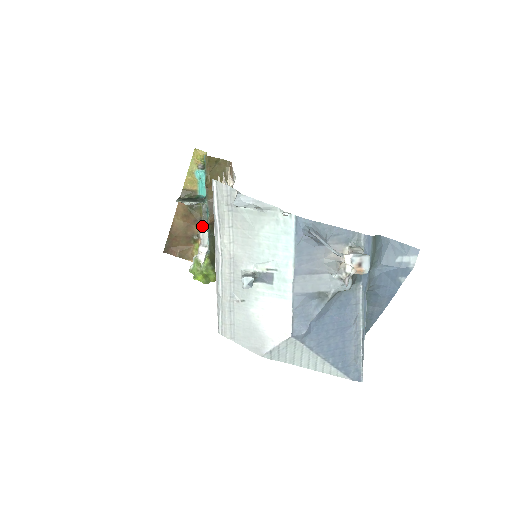
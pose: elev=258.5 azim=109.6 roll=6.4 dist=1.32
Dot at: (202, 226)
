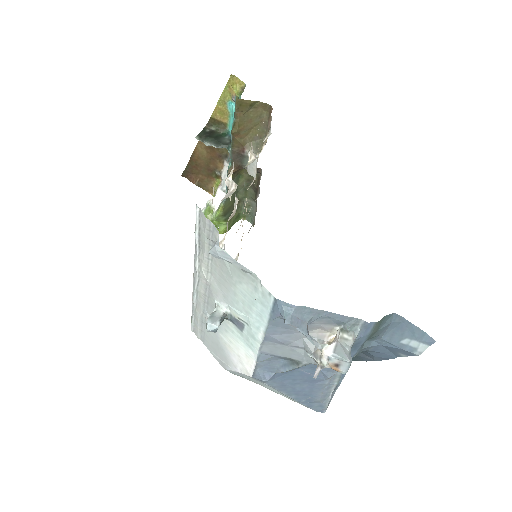
Dot at: (226, 165)
